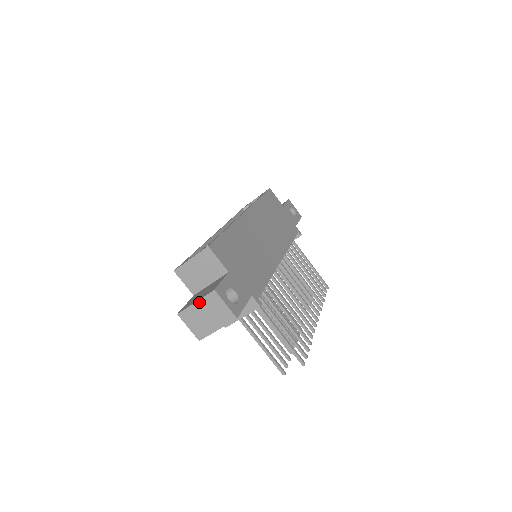
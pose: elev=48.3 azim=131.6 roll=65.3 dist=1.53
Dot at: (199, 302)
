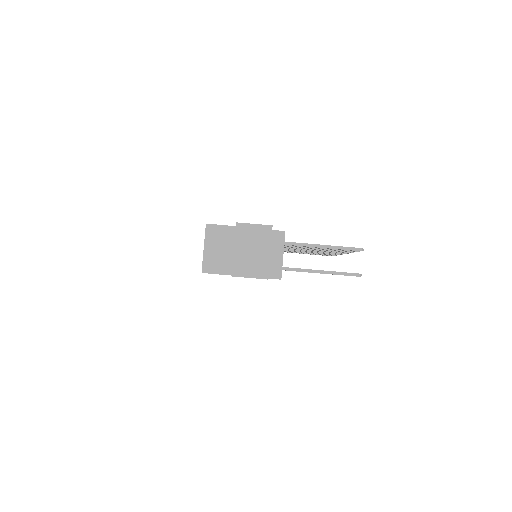
Dot at: (236, 246)
